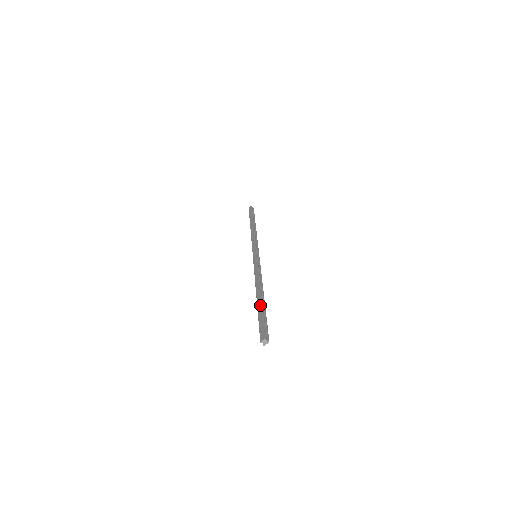
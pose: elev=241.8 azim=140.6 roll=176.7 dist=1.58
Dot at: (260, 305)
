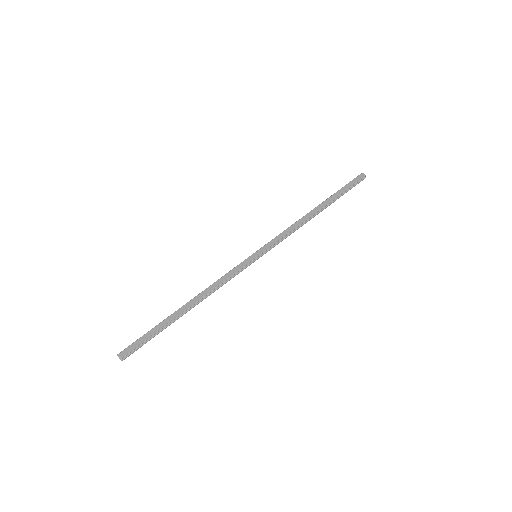
Dot at: (167, 322)
